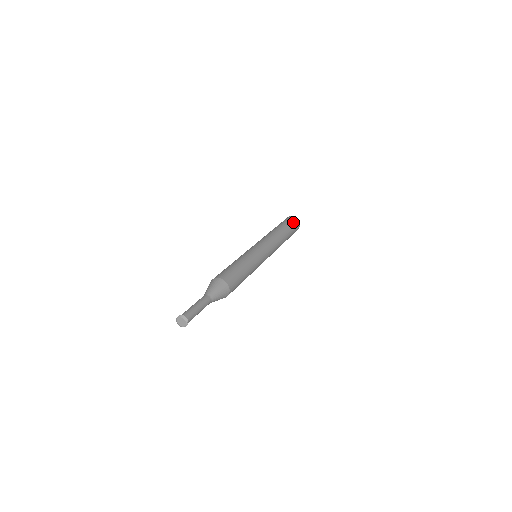
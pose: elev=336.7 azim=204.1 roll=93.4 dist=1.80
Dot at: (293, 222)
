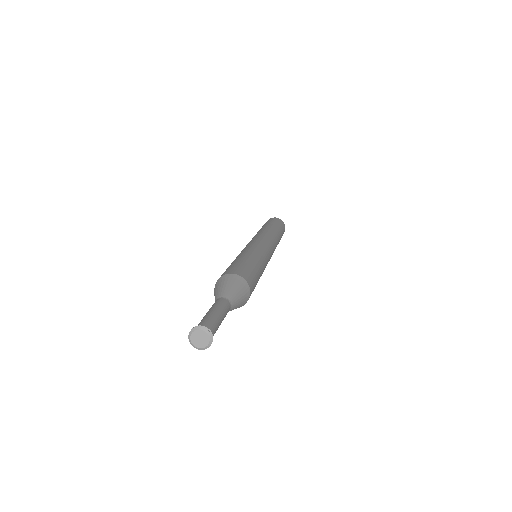
Dot at: (277, 221)
